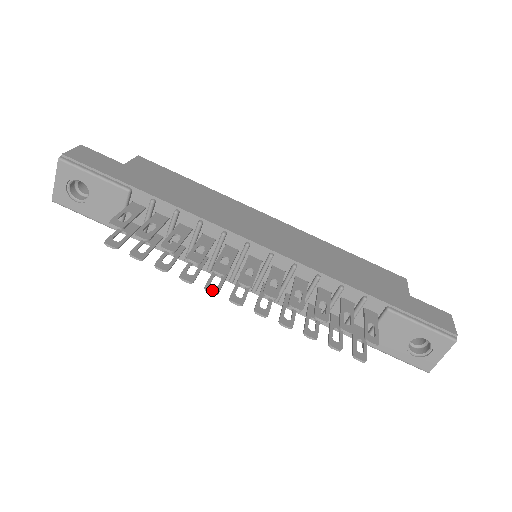
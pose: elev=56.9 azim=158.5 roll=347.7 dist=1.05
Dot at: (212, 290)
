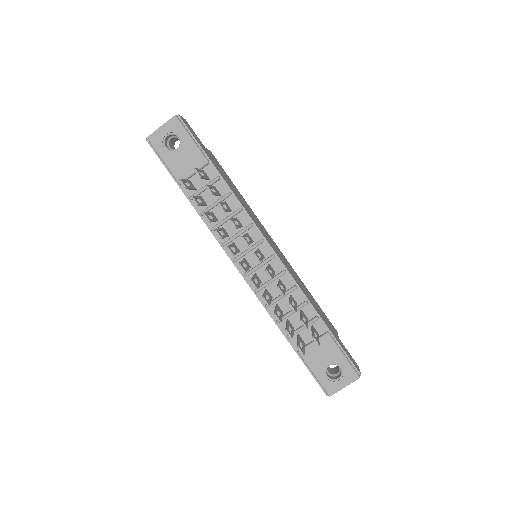
Dot at: (232, 251)
